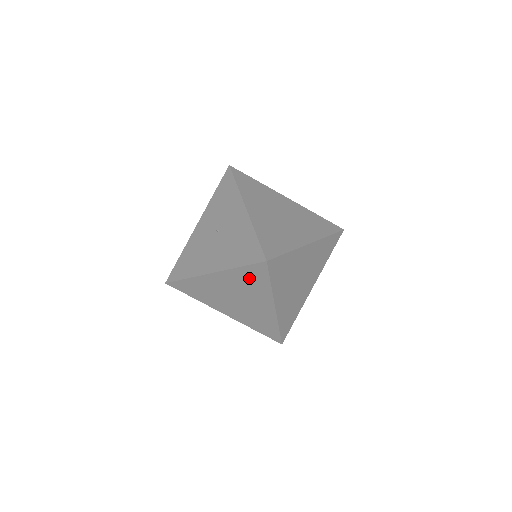
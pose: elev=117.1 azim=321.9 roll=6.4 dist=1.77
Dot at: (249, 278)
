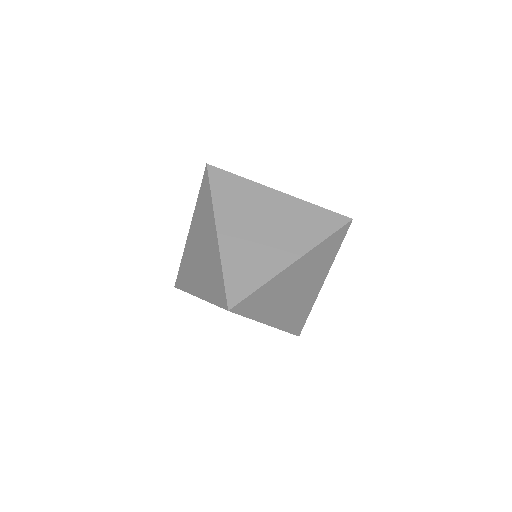
Dot at: (203, 204)
